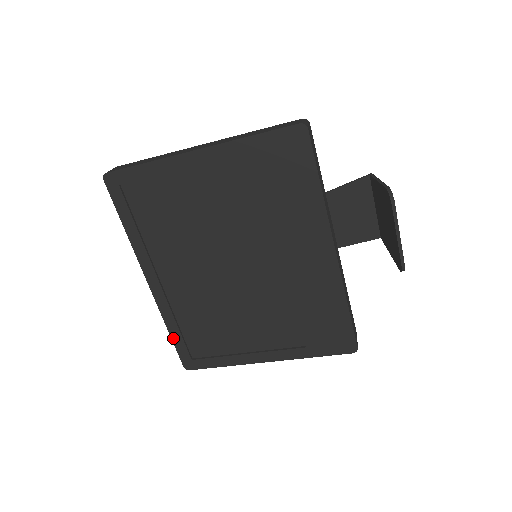
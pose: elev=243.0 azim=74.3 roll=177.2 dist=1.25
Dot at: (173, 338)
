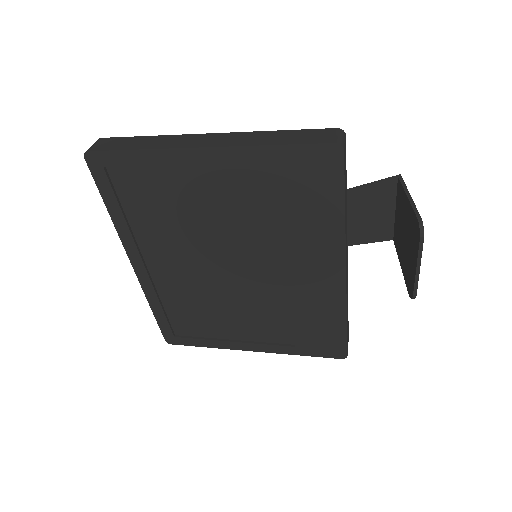
Dot at: (156, 317)
